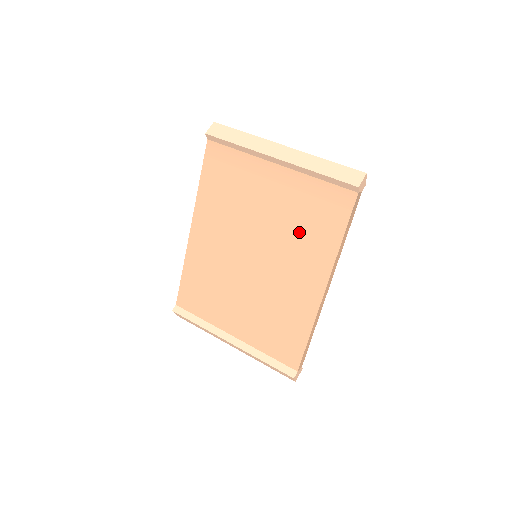
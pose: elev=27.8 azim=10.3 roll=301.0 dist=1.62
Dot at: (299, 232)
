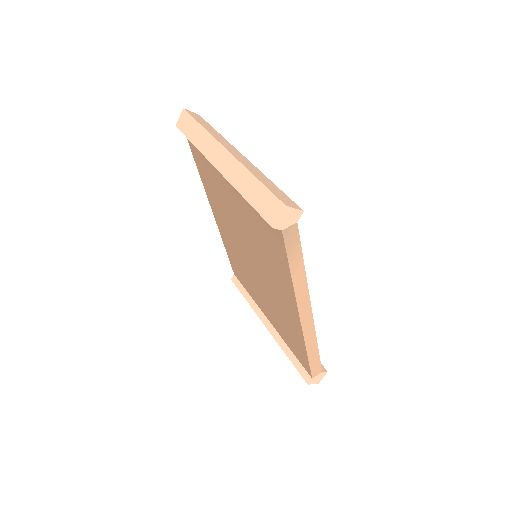
Dot at: (264, 251)
